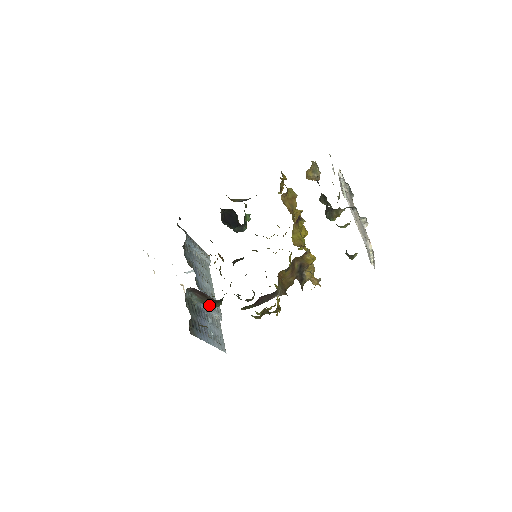
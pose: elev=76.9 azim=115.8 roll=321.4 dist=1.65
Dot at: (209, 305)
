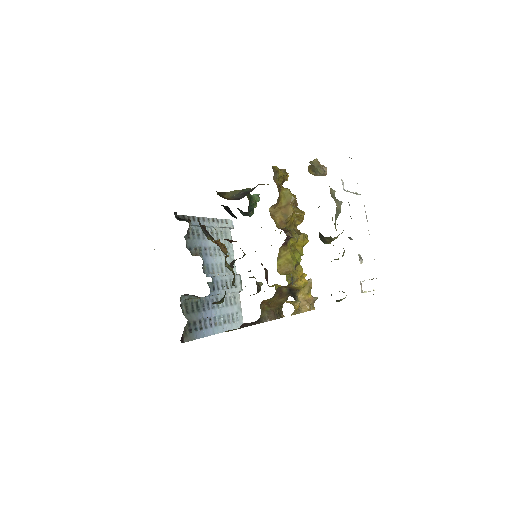
Dot at: occluded
